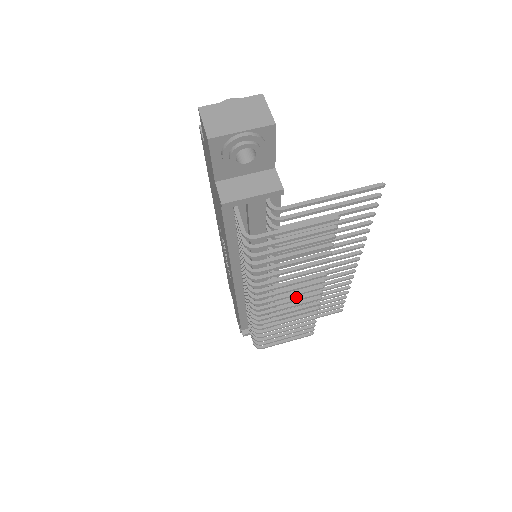
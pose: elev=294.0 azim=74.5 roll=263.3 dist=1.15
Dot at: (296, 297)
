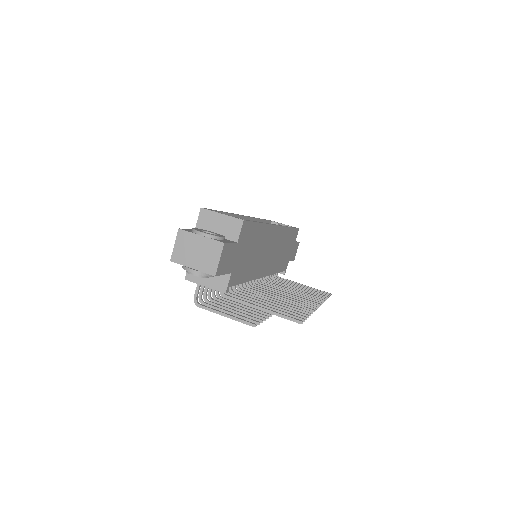
Dot at: occluded
